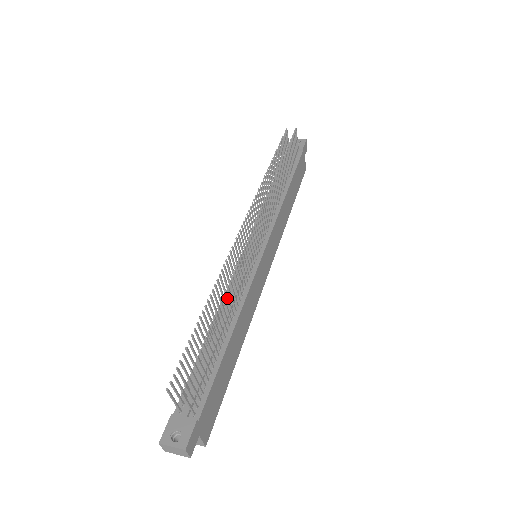
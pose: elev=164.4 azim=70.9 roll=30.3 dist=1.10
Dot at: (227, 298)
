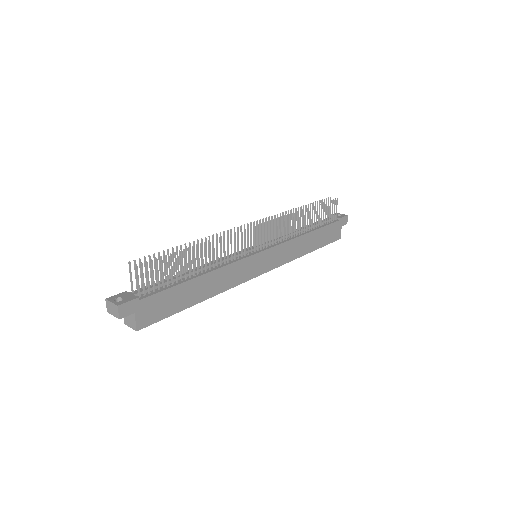
Dot at: (209, 248)
